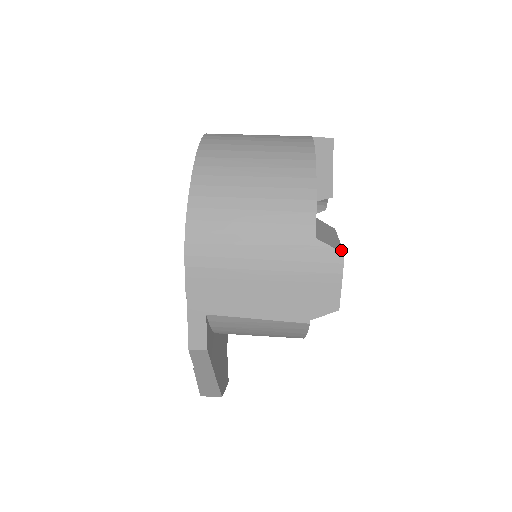
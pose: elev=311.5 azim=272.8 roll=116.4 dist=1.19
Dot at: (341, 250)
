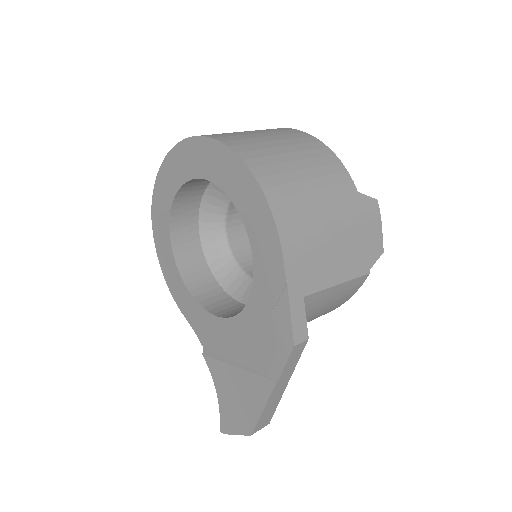
Dot at: (372, 199)
